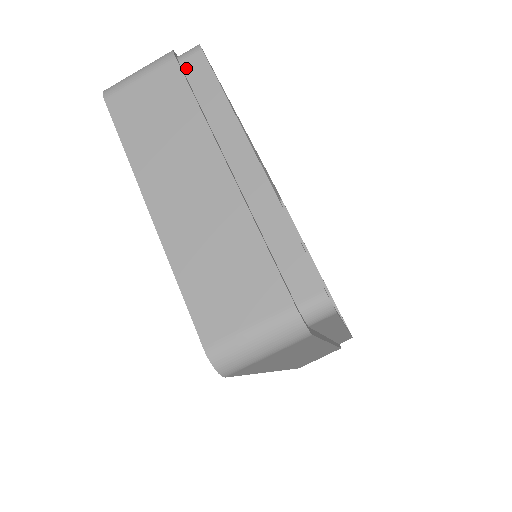
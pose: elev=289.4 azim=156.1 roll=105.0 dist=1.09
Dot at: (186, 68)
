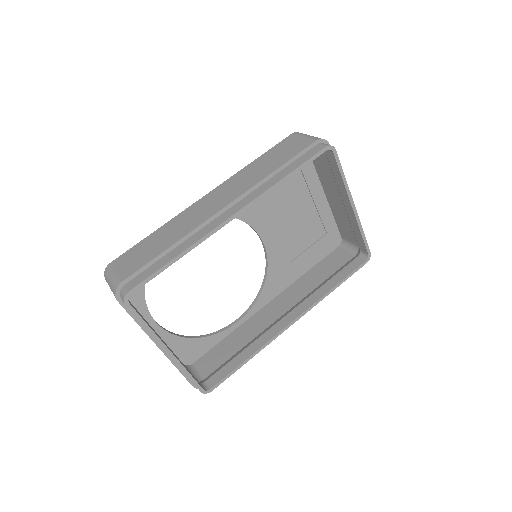
Dot at: occluded
